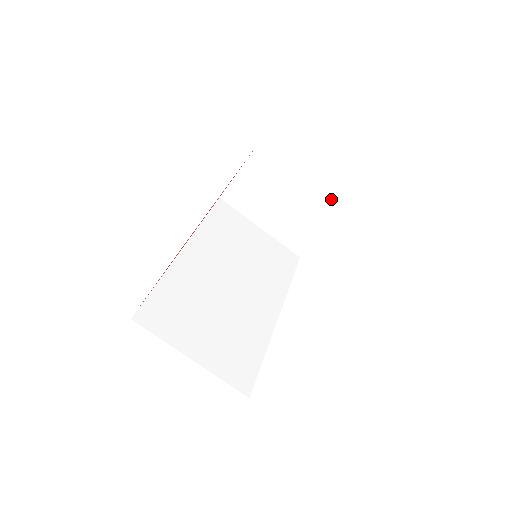
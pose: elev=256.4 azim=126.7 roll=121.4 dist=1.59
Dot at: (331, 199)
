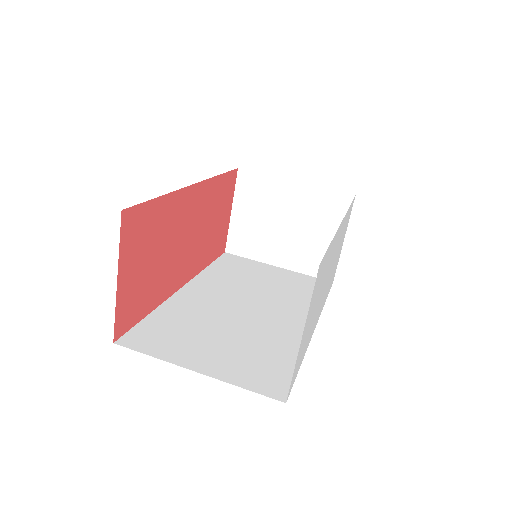
Dot at: (331, 195)
